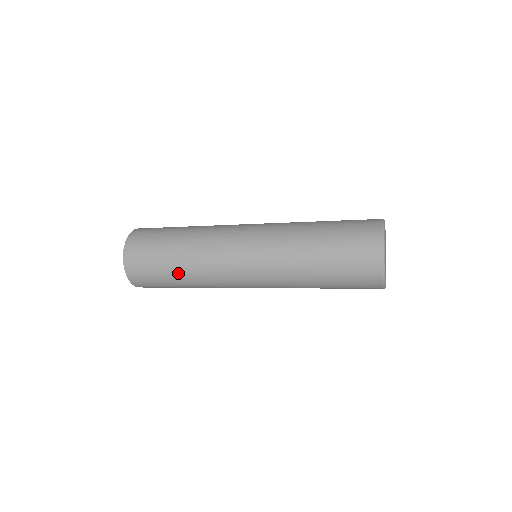
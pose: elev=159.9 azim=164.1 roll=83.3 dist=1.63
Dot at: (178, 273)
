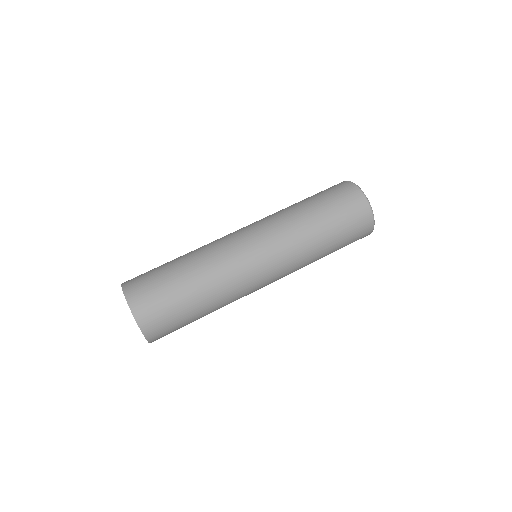
Dot at: (205, 312)
